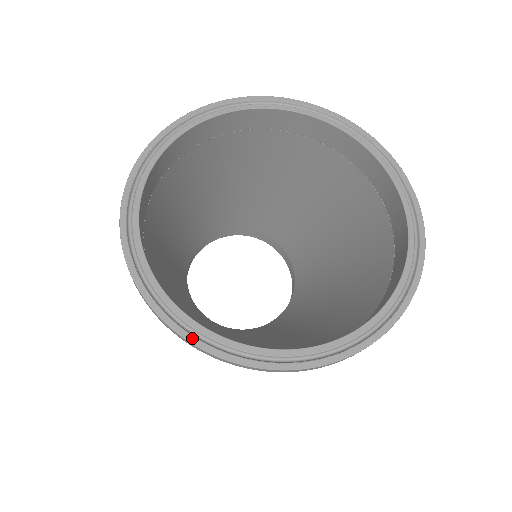
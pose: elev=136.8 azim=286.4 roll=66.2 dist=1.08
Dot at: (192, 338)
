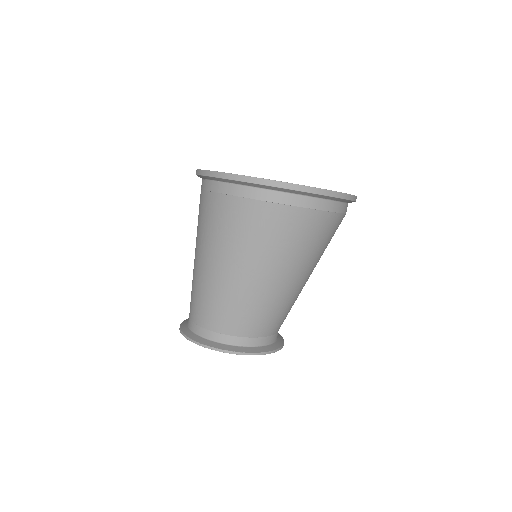
Dot at: (290, 183)
